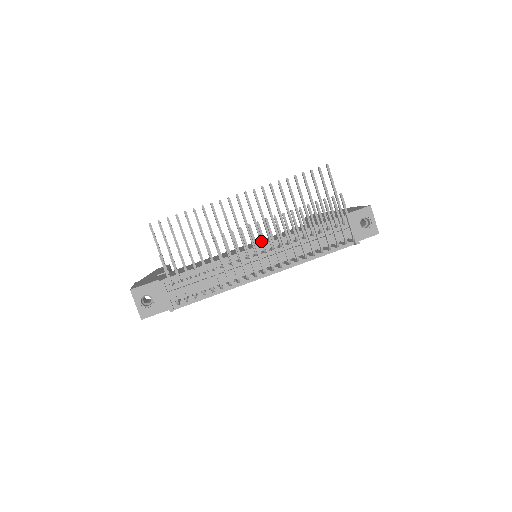
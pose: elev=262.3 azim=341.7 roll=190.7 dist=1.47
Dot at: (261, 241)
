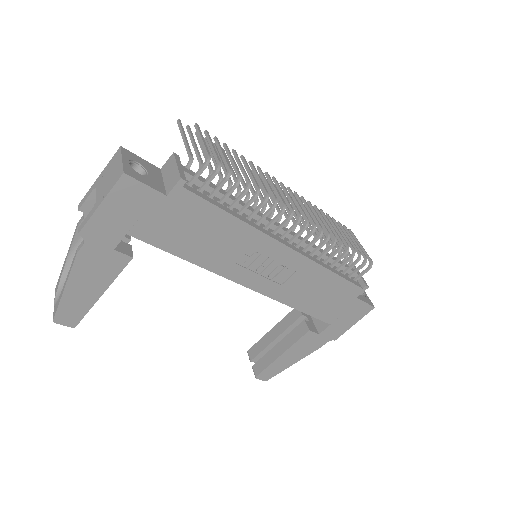
Dot at: (285, 211)
